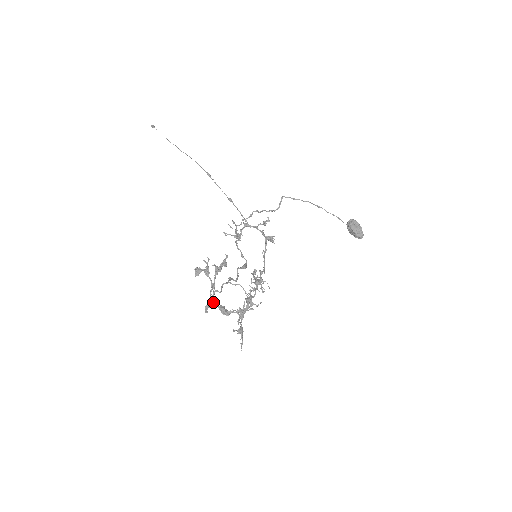
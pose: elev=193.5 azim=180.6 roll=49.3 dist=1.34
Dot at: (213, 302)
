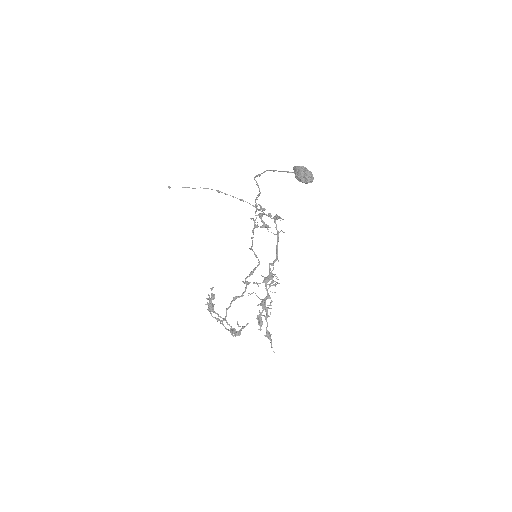
Dot at: (227, 329)
